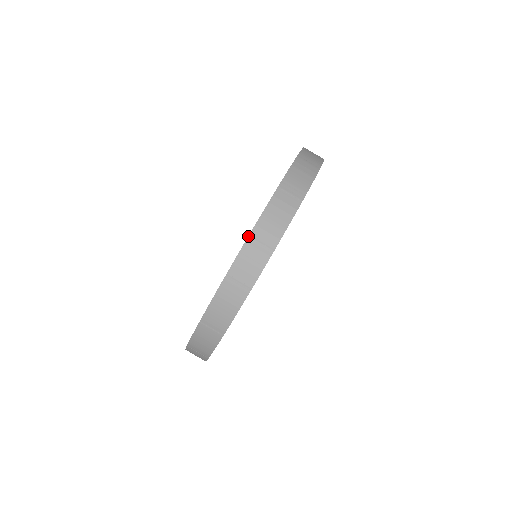
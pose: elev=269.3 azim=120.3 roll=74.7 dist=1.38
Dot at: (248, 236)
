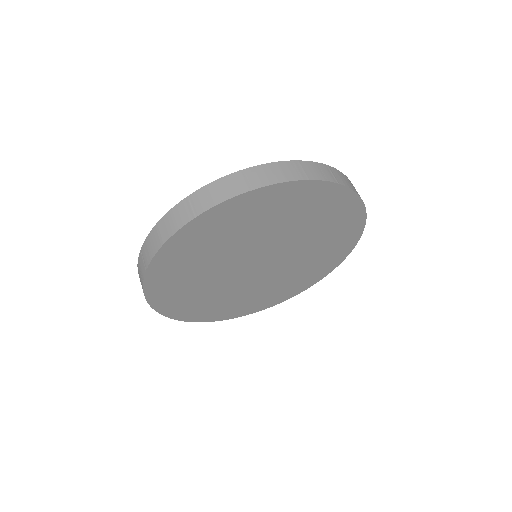
Dot at: (327, 165)
